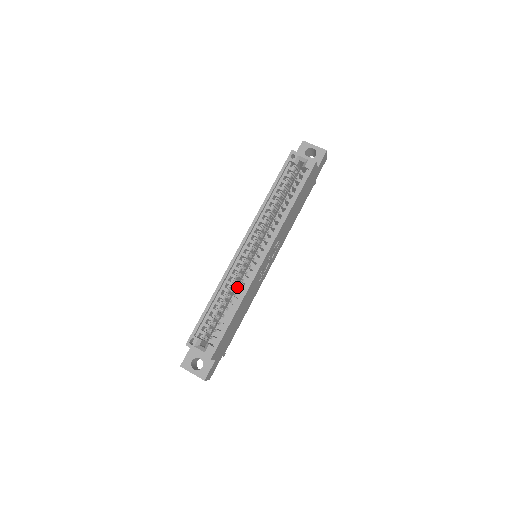
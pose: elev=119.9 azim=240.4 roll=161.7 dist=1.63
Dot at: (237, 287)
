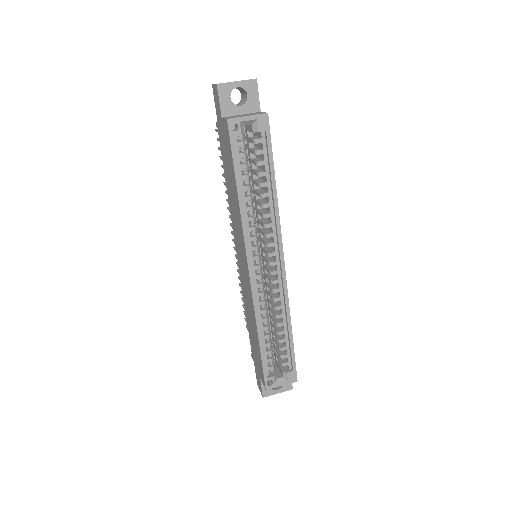
Dot at: occluded
